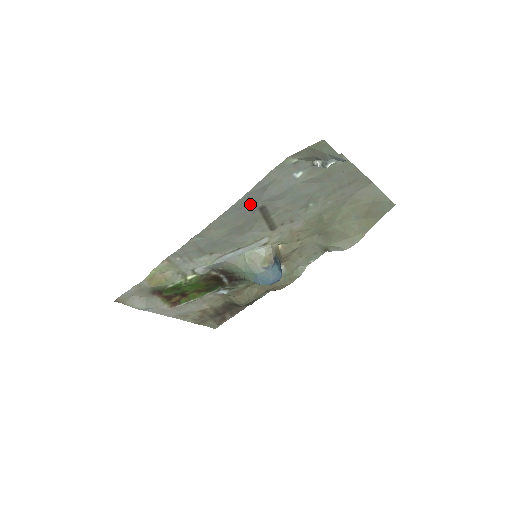
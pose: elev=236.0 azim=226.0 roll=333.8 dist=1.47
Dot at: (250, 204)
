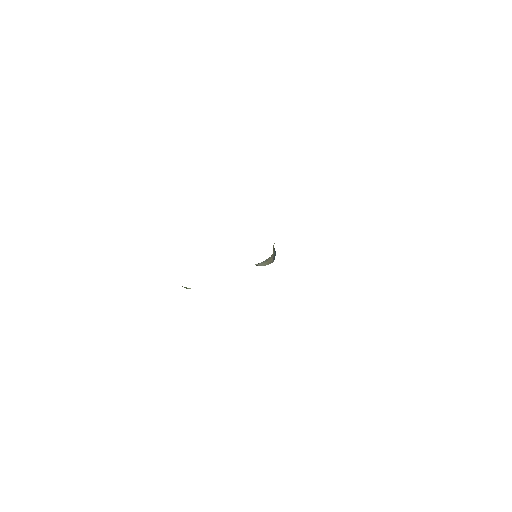
Dot at: occluded
